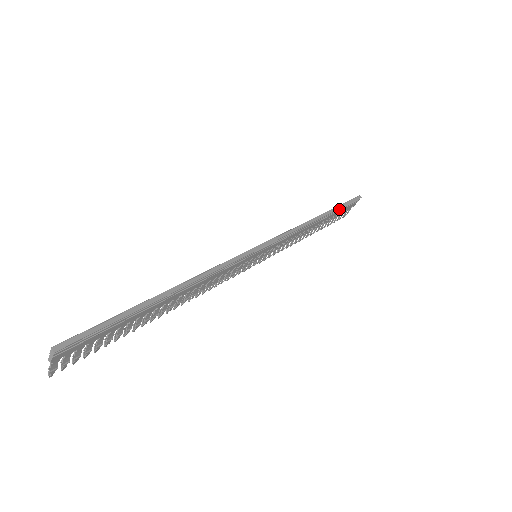
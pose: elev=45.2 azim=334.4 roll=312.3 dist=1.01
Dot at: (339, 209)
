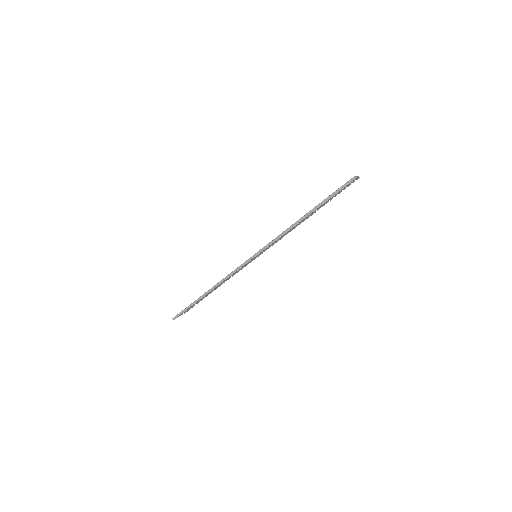
Dot at: (325, 202)
